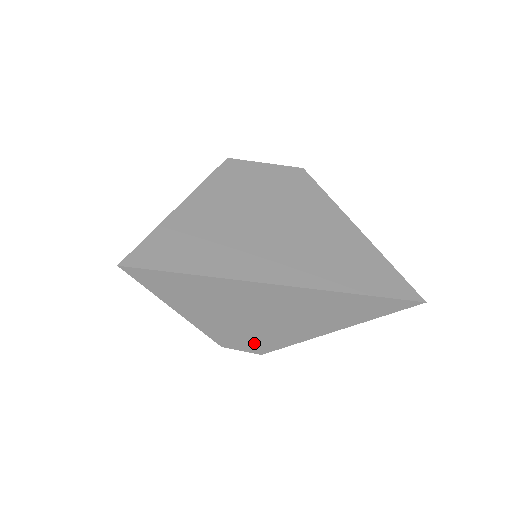
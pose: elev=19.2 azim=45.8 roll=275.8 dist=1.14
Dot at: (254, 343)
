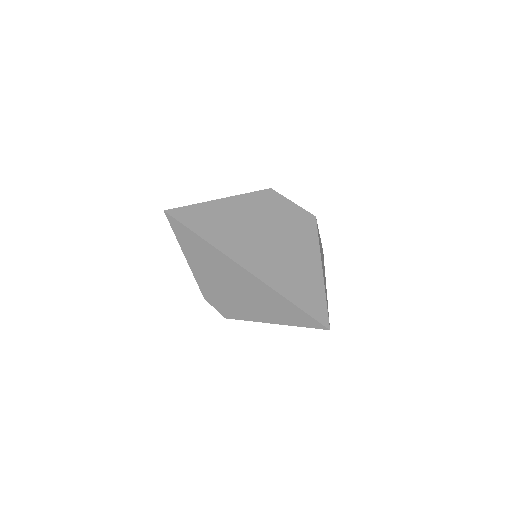
Dot at: (223, 306)
